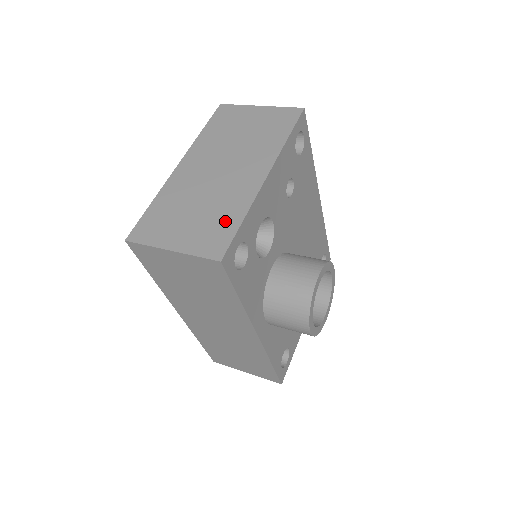
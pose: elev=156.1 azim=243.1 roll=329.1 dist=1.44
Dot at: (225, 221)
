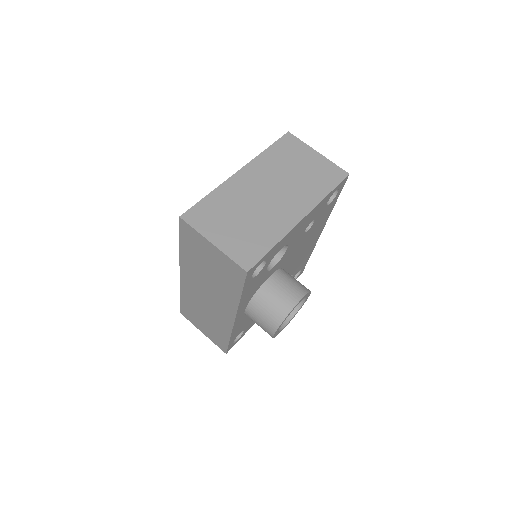
Dot at: (260, 241)
